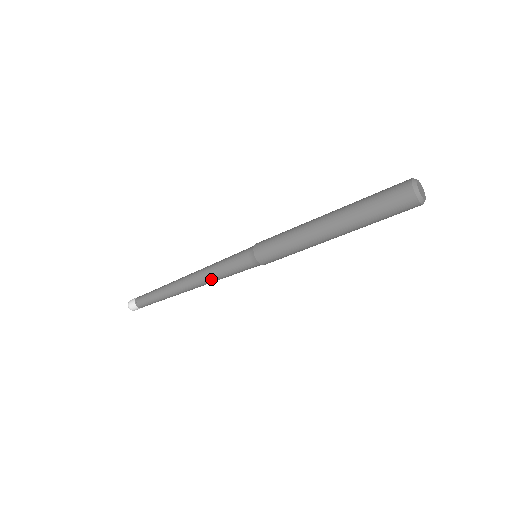
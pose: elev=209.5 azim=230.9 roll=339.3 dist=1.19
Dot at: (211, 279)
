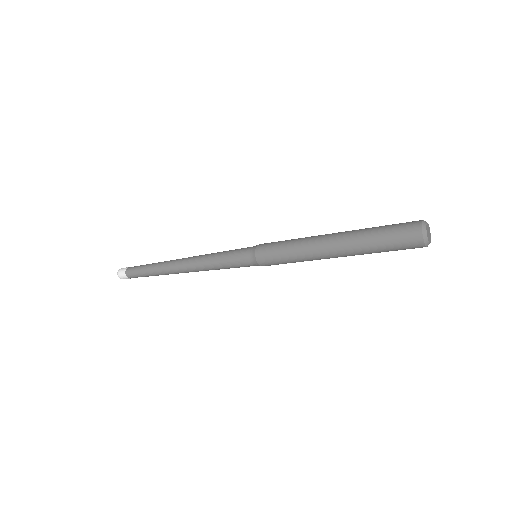
Dot at: occluded
